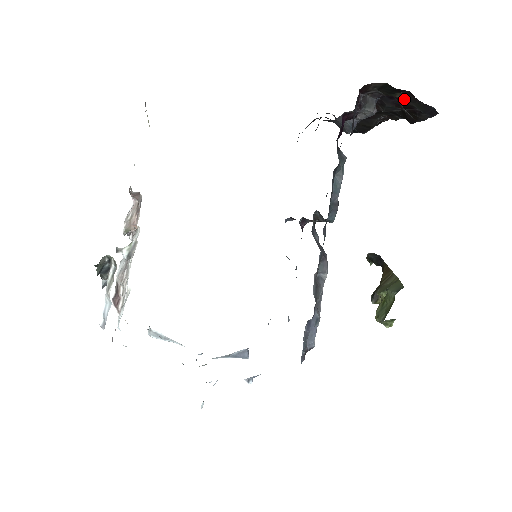
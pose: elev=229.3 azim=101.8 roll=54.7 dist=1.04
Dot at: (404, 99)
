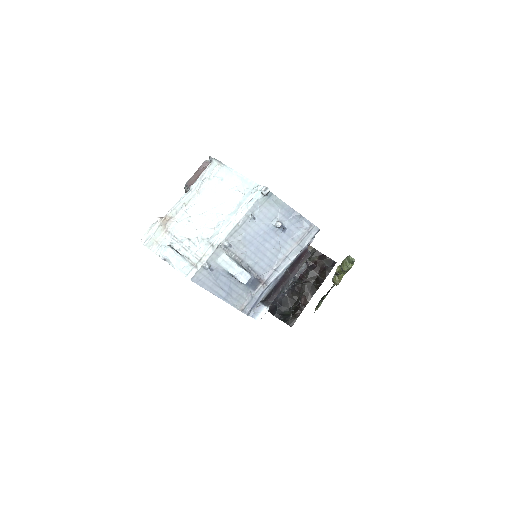
Dot at: (320, 259)
